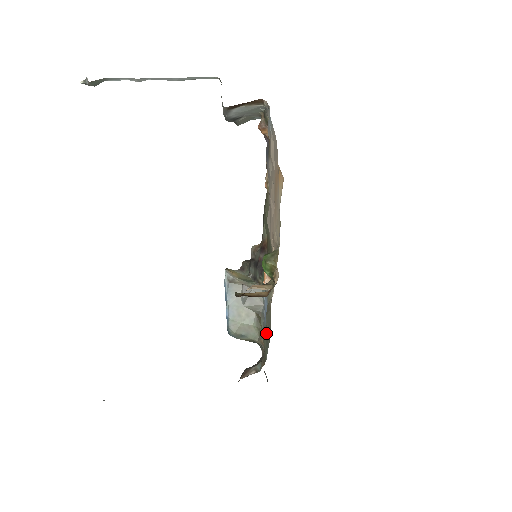
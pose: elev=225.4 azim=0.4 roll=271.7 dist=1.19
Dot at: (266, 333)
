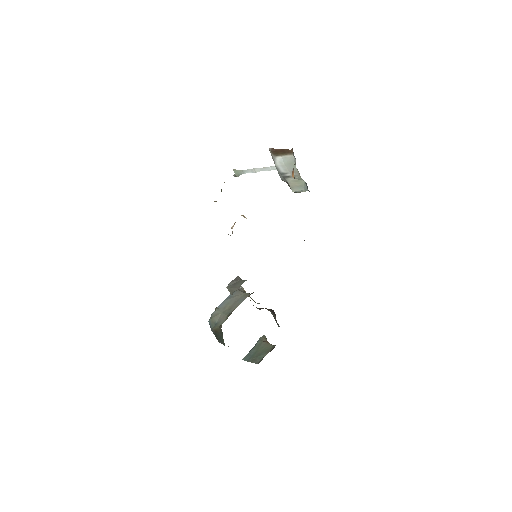
Dot at: occluded
